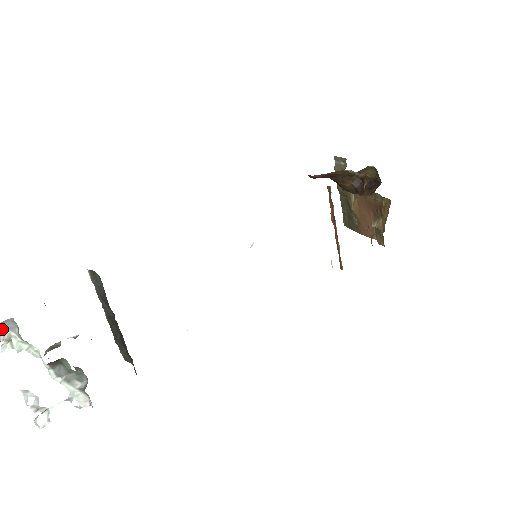
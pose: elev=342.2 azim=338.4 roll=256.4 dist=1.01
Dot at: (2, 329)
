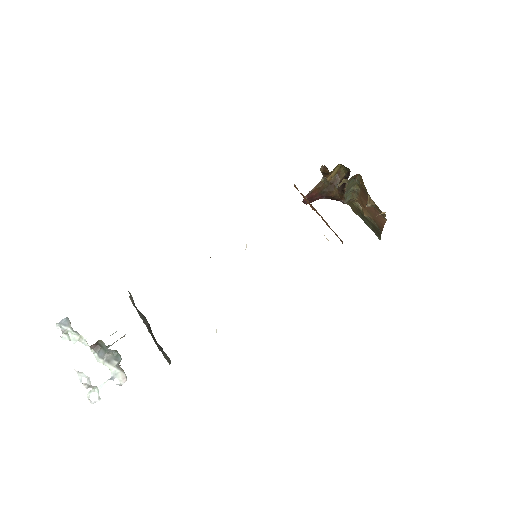
Dot at: (62, 326)
